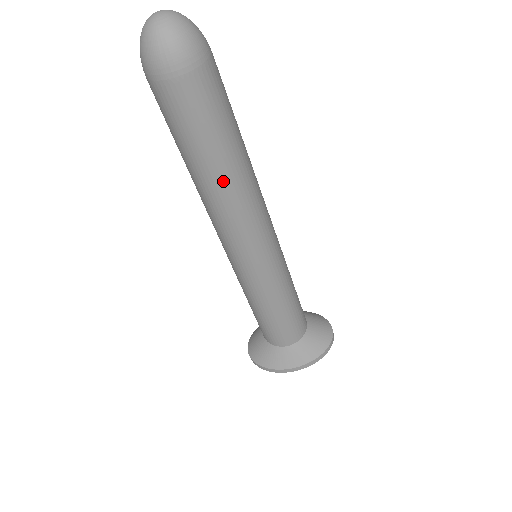
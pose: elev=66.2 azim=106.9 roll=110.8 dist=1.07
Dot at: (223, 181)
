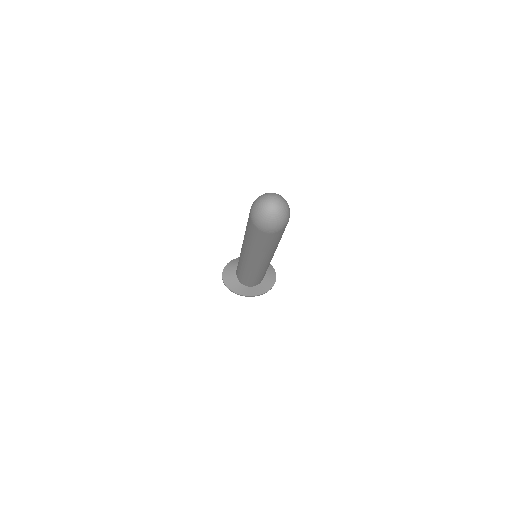
Dot at: (264, 252)
